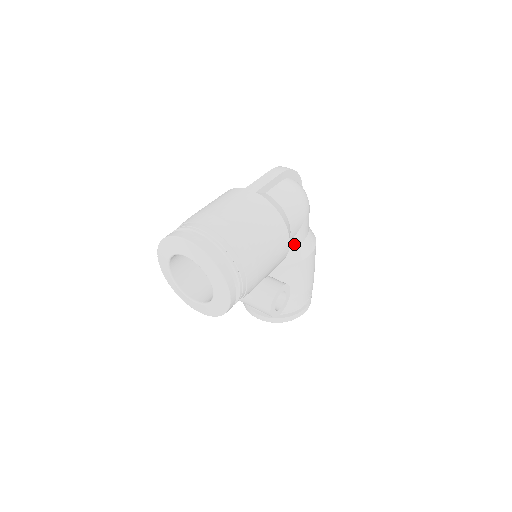
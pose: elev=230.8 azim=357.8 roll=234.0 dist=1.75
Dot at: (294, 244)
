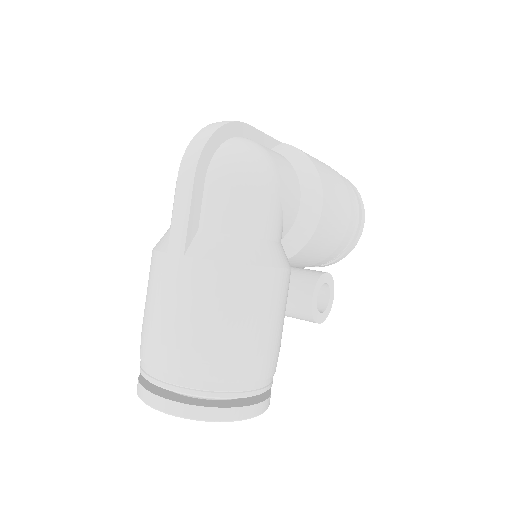
Dot at: (290, 224)
